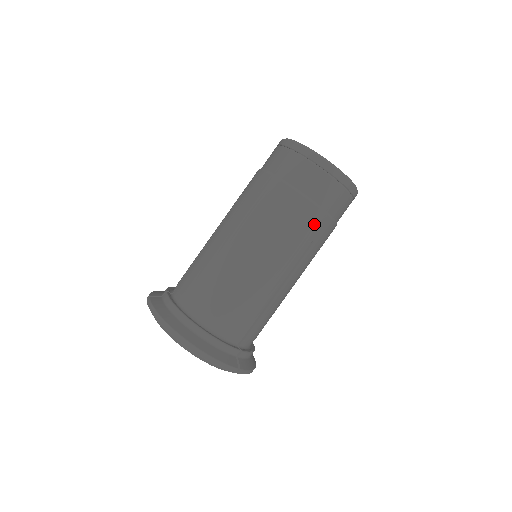
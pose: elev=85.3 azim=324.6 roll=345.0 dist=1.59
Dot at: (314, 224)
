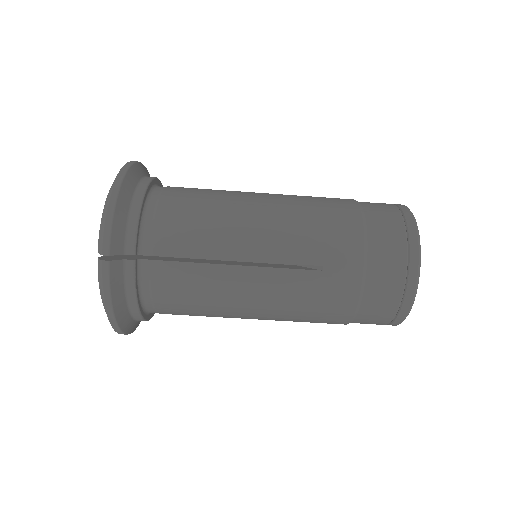
Dot at: (343, 252)
